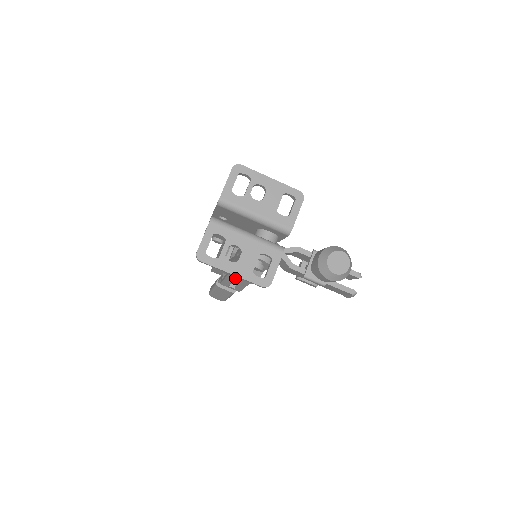
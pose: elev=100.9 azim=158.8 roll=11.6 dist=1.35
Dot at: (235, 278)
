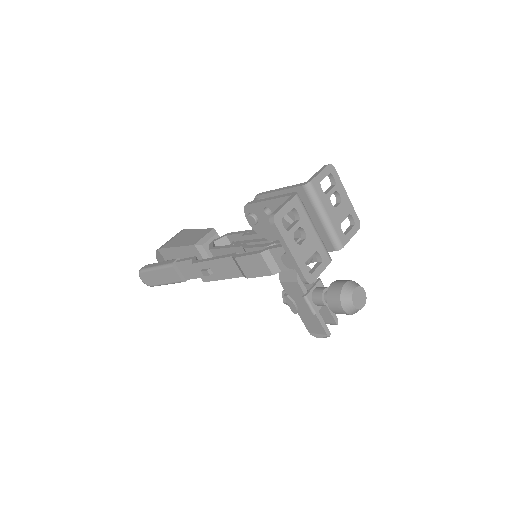
Dot at: (228, 265)
